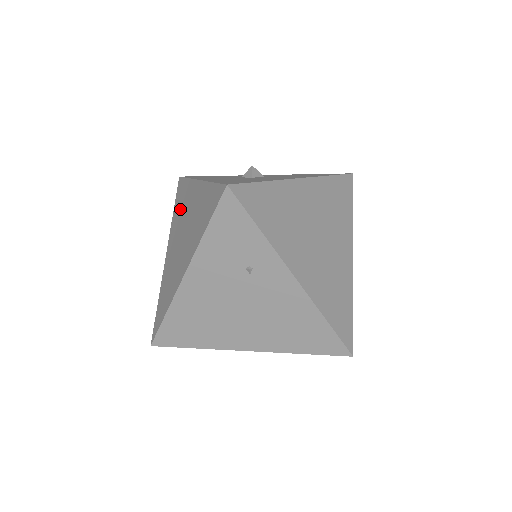
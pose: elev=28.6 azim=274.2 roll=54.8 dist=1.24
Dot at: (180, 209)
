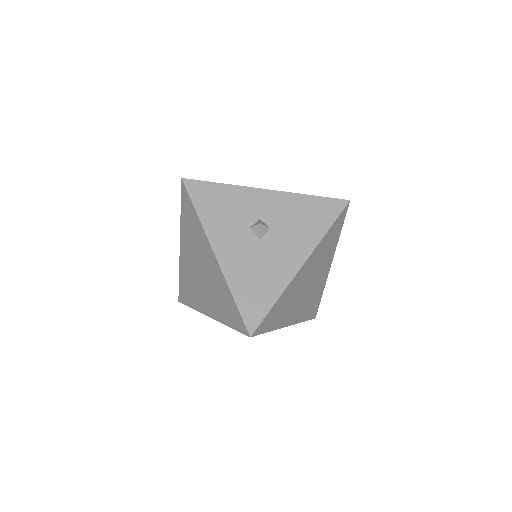
Dot at: (192, 234)
